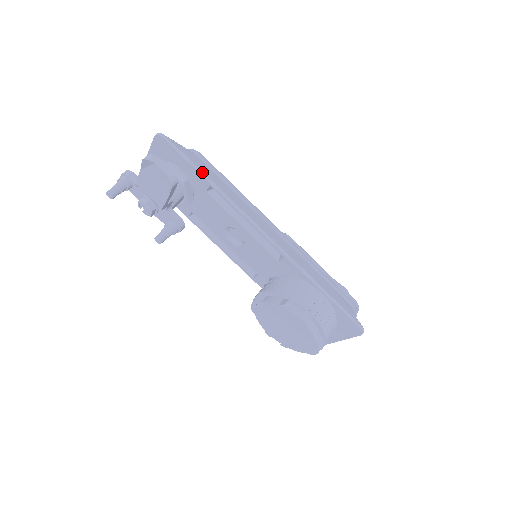
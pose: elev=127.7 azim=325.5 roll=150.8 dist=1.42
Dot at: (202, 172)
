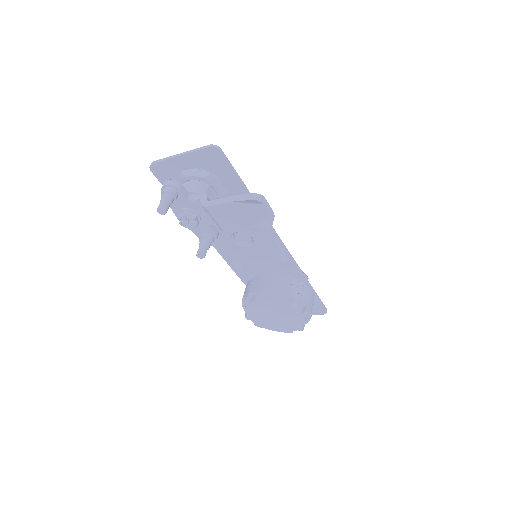
Dot at: (247, 189)
